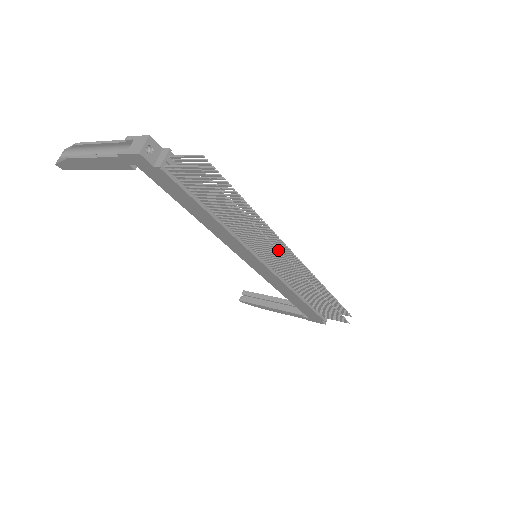
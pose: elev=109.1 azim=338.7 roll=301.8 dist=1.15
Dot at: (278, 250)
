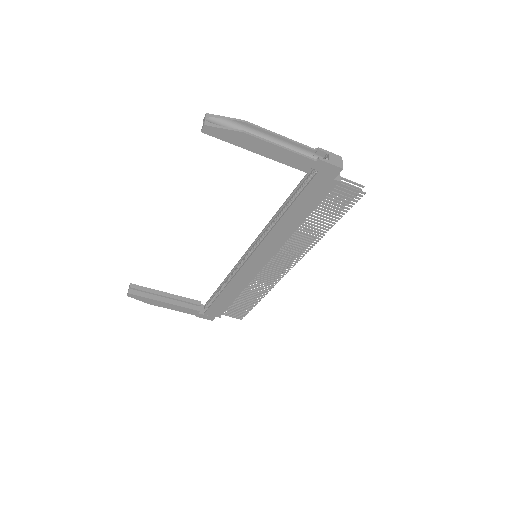
Dot at: (303, 256)
